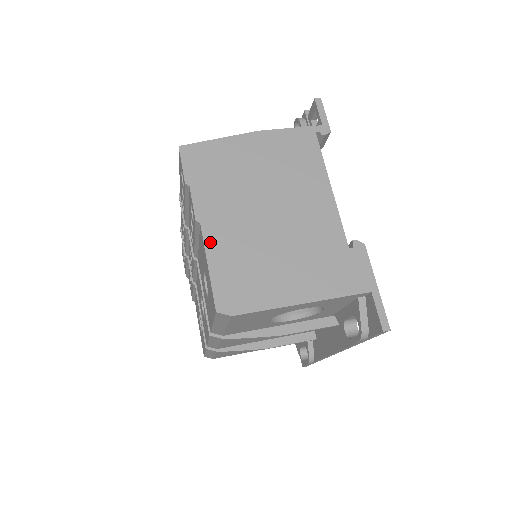
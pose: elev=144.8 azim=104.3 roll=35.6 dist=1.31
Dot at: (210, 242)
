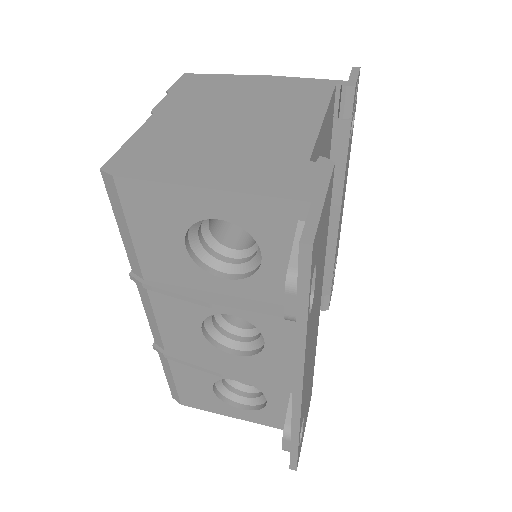
Dot at: (149, 125)
